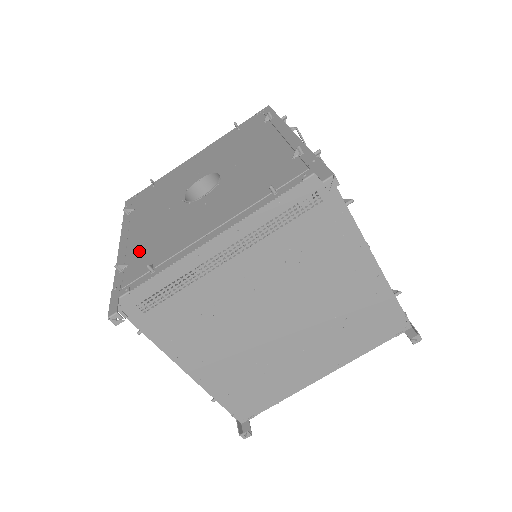
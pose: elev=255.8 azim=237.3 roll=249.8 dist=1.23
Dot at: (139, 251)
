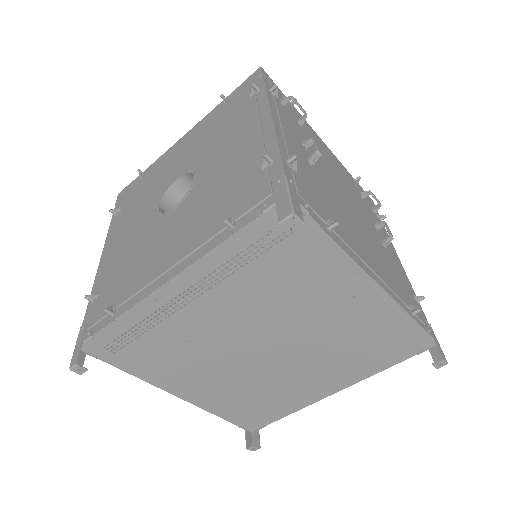
Dot at: (110, 277)
